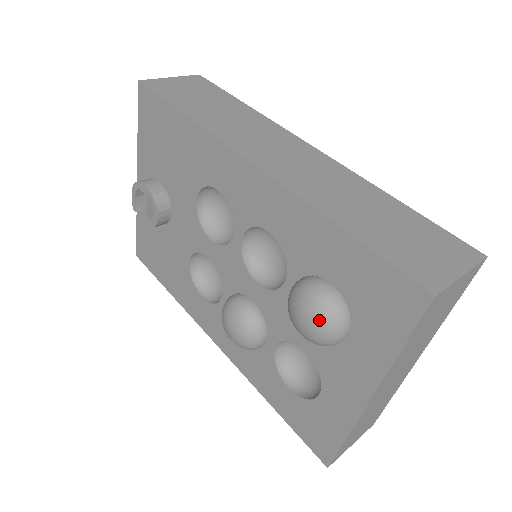
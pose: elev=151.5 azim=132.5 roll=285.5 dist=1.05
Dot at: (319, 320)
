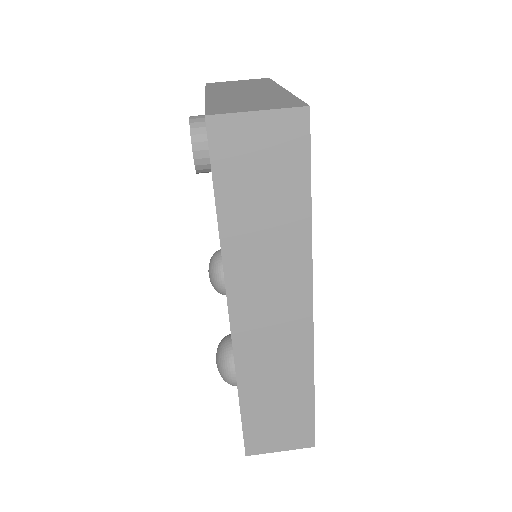
Dot at: occluded
